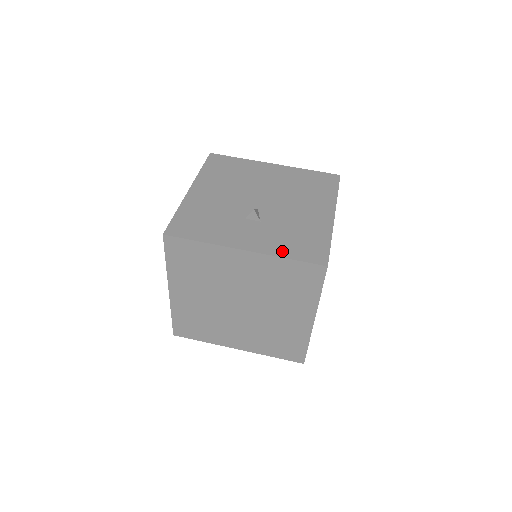
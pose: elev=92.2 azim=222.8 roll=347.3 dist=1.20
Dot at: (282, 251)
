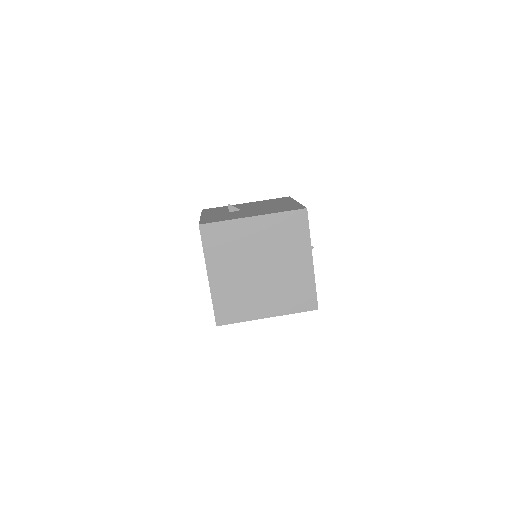
Dot at: (205, 219)
